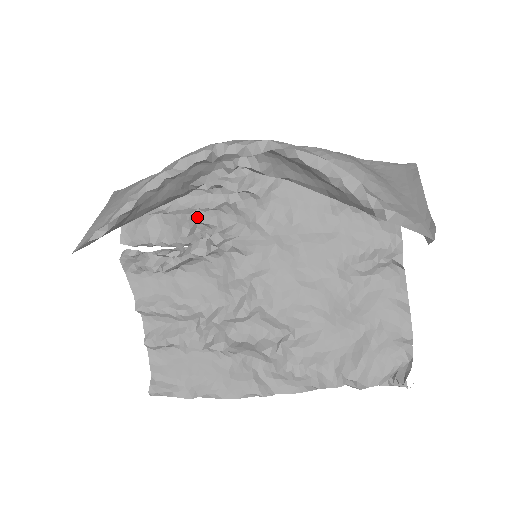
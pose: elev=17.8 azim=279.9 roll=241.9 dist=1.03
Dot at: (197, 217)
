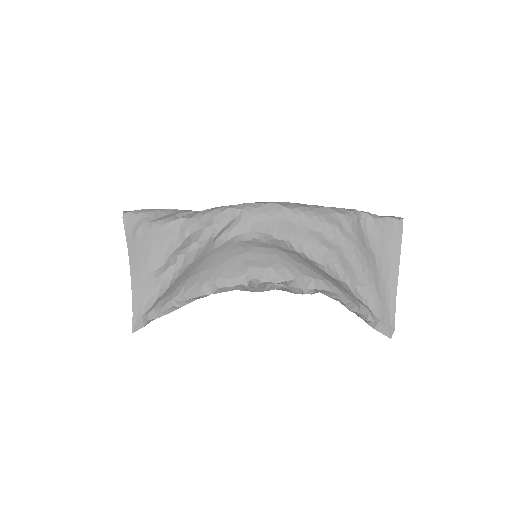
Dot at: occluded
